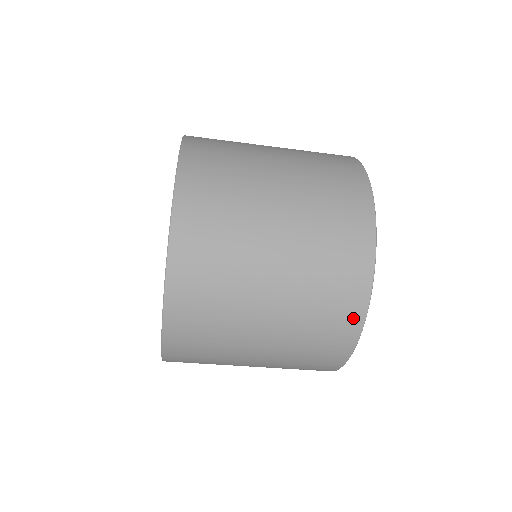
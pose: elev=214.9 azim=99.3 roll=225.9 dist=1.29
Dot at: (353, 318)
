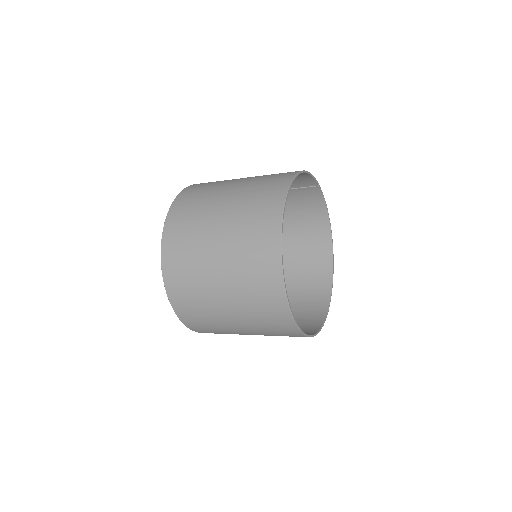
Dot at: occluded
